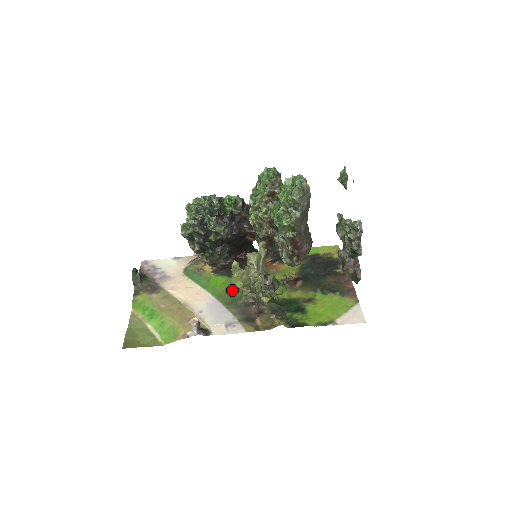
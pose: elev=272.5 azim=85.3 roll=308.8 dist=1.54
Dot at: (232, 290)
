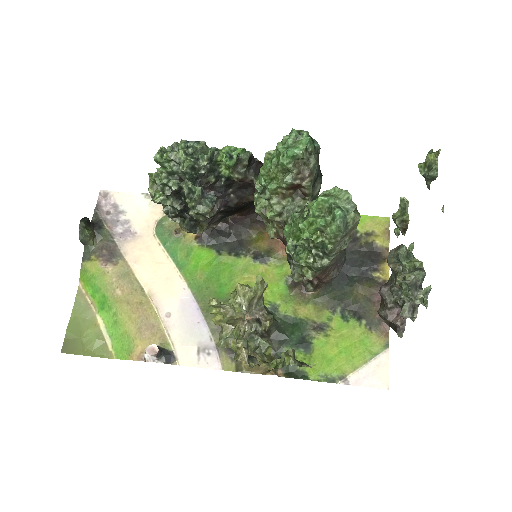
Dot at: (217, 282)
